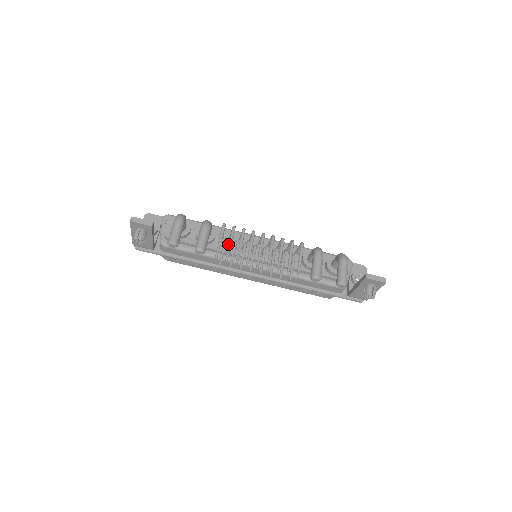
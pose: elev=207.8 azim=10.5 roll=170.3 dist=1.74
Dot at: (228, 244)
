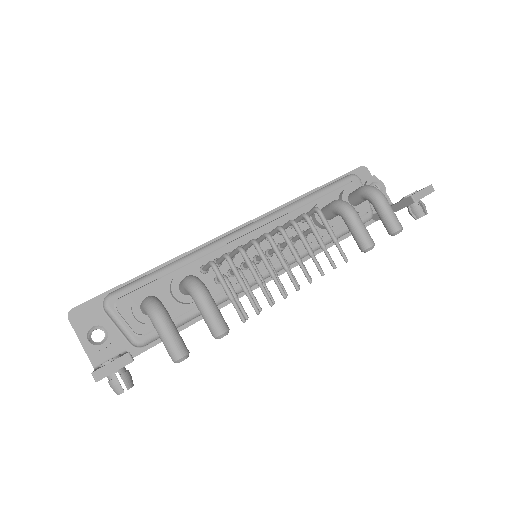
Dot at: (242, 289)
